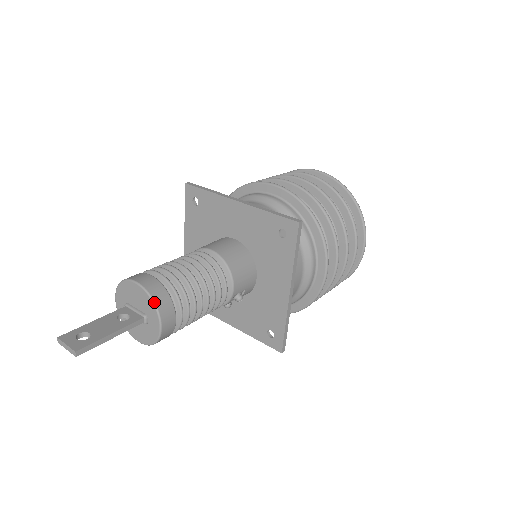
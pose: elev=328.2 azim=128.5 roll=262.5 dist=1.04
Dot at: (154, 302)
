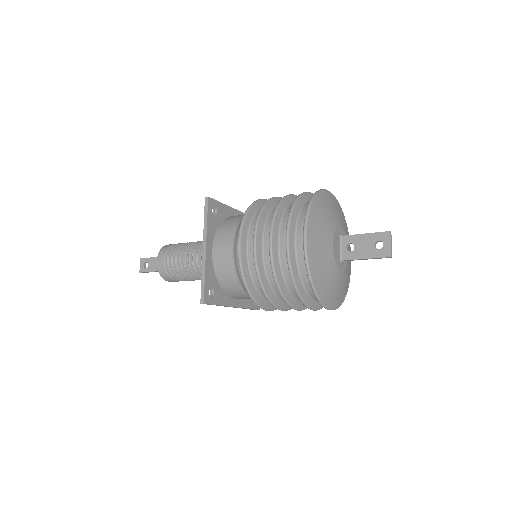
Dot at: (160, 275)
